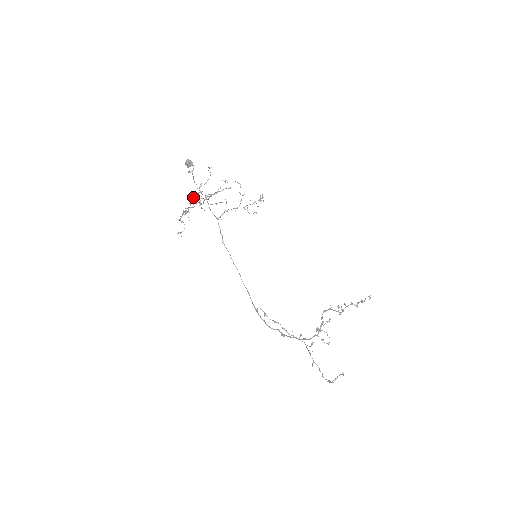
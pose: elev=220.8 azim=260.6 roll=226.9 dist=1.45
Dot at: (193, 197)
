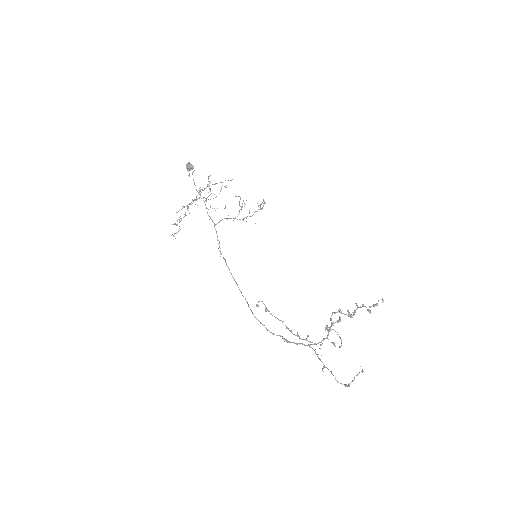
Dot at: (191, 202)
